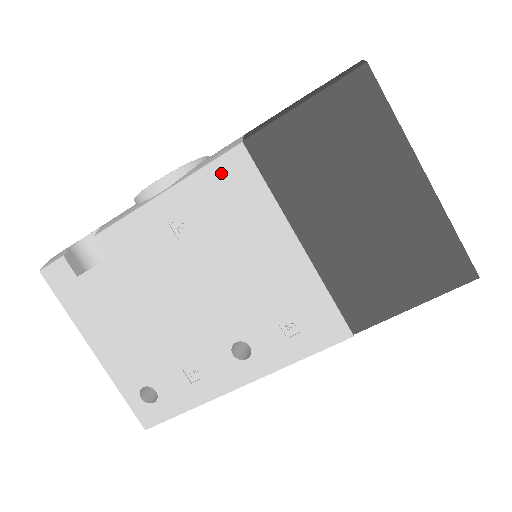
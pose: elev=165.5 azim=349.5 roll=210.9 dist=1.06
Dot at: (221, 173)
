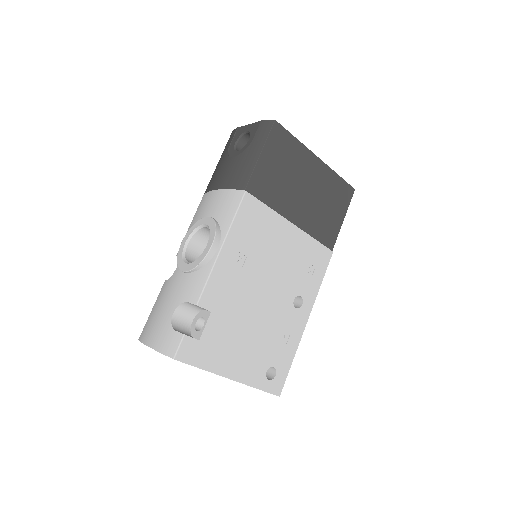
Dot at: (244, 214)
